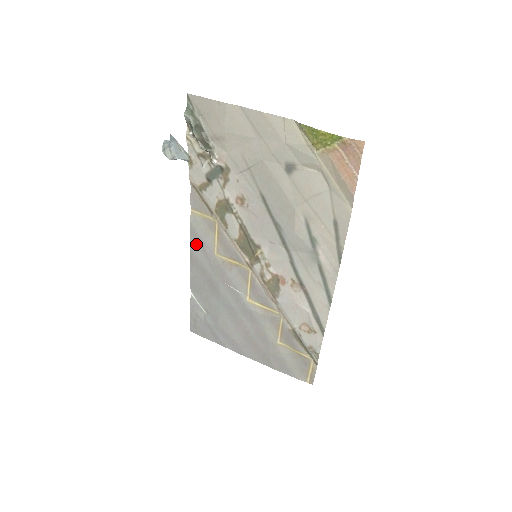
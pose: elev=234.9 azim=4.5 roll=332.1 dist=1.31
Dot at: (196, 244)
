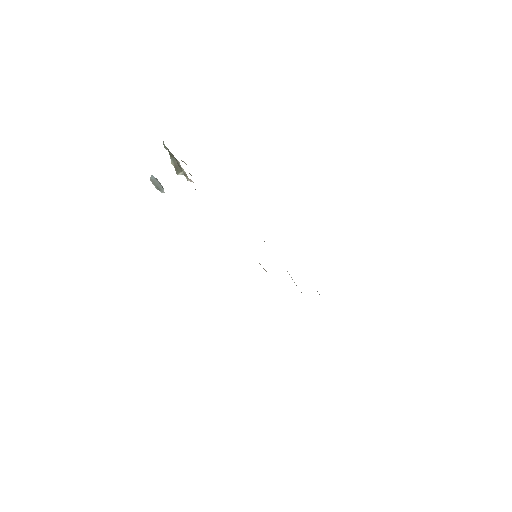
Dot at: occluded
